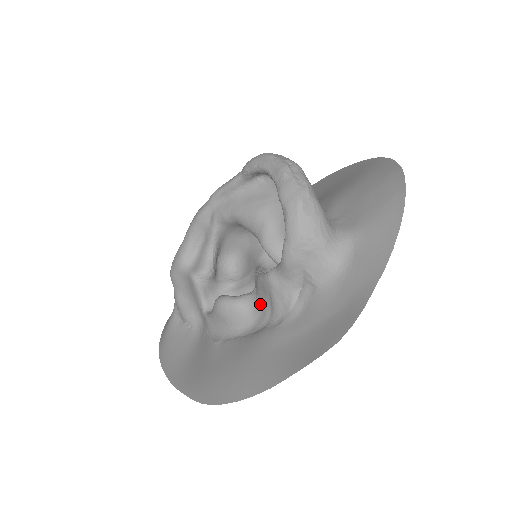
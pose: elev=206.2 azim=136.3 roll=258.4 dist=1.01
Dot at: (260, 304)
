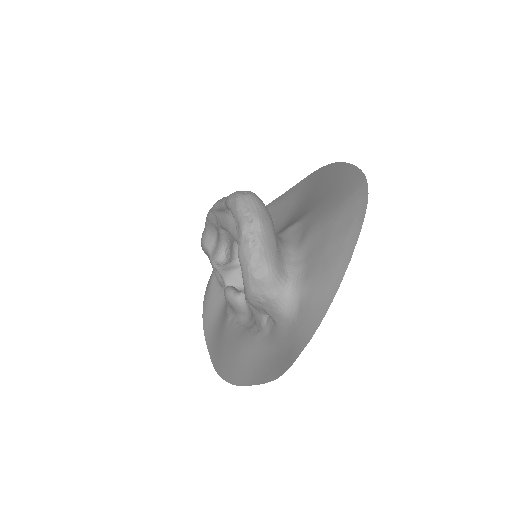
Dot at: occluded
